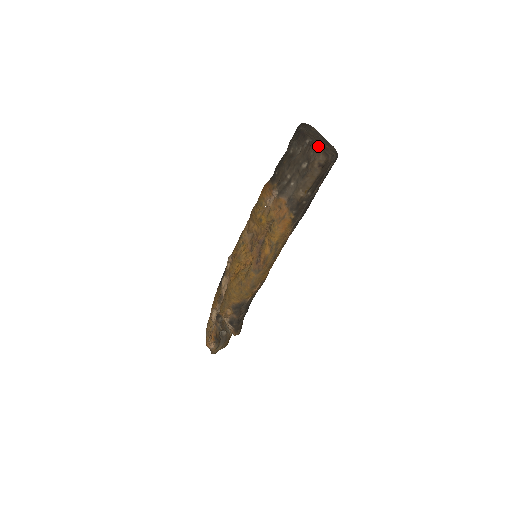
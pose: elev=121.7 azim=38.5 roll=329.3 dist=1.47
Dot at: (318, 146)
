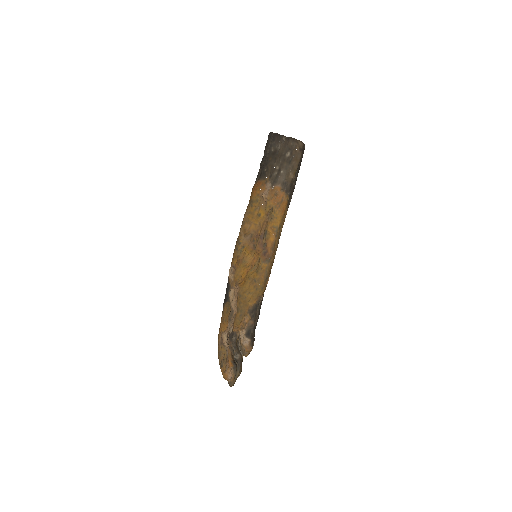
Dot at: (294, 138)
